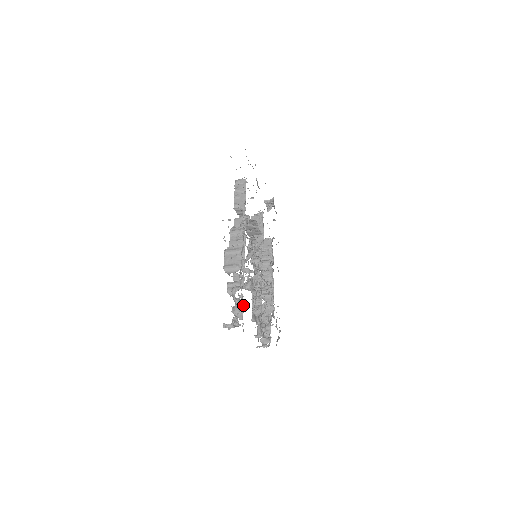
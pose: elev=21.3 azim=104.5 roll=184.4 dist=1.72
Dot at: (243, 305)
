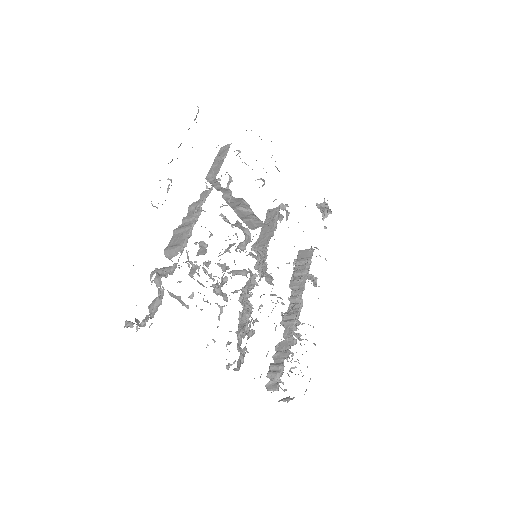
Dot at: (162, 297)
